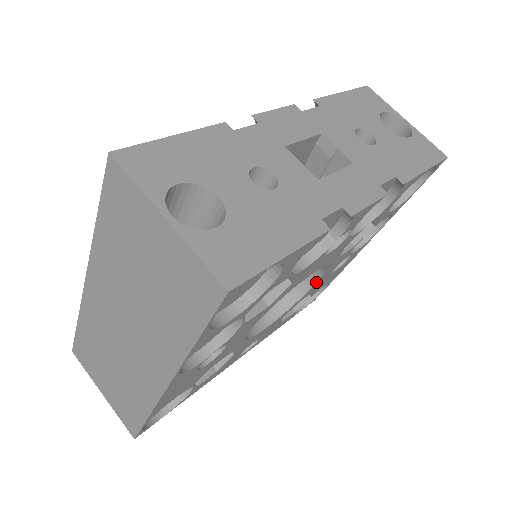
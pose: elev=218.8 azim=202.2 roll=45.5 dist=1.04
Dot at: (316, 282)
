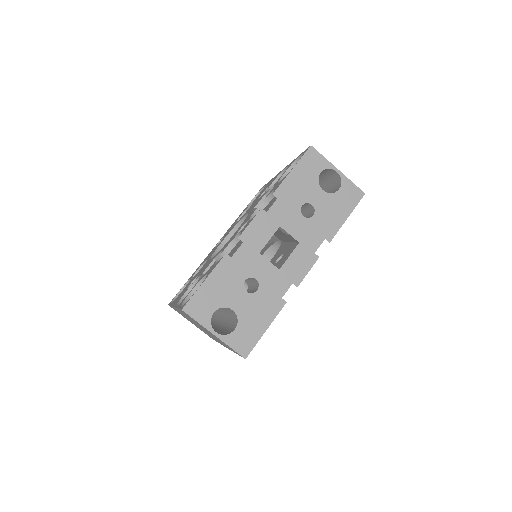
Dot at: occluded
